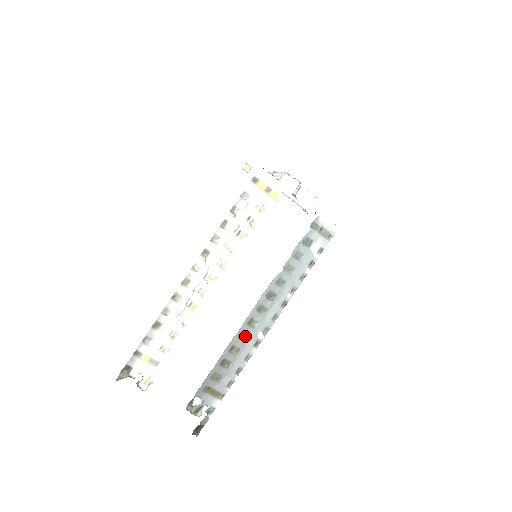
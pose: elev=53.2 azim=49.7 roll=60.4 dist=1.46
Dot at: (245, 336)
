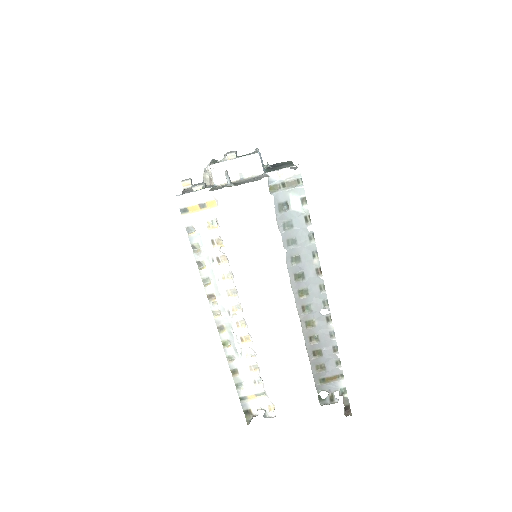
Dot at: (311, 323)
